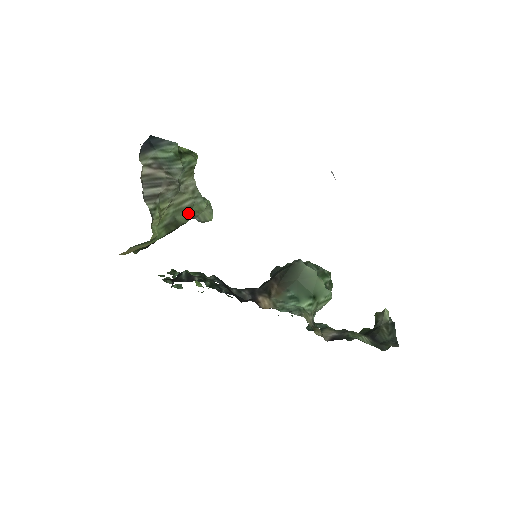
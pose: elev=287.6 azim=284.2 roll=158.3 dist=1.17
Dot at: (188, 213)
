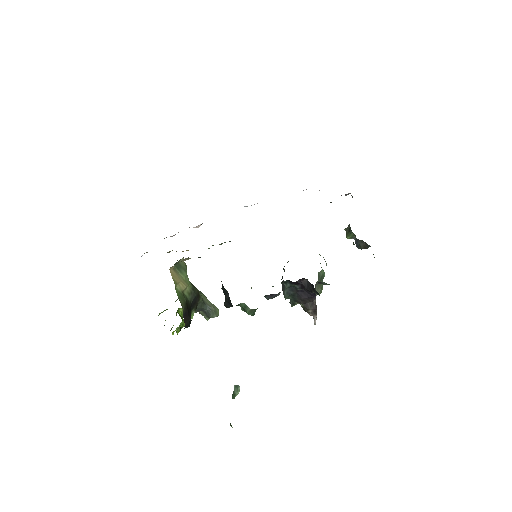
Dot at: (198, 290)
